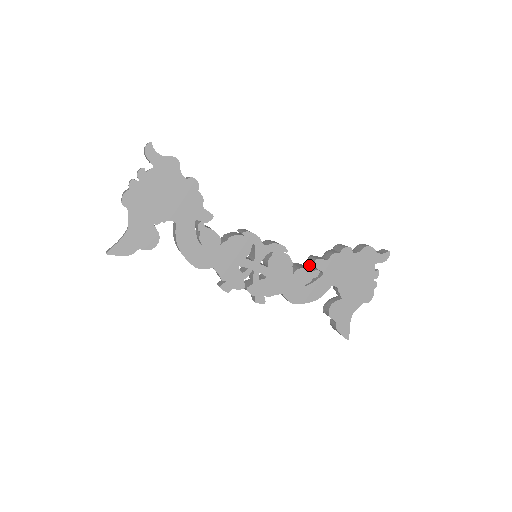
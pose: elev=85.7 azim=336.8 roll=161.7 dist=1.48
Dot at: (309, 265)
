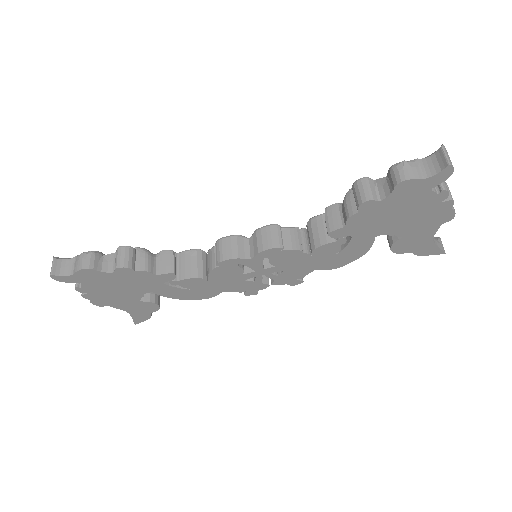
Dot at: occluded
